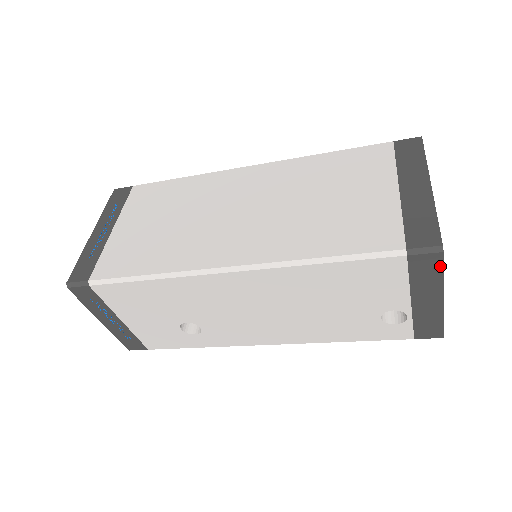
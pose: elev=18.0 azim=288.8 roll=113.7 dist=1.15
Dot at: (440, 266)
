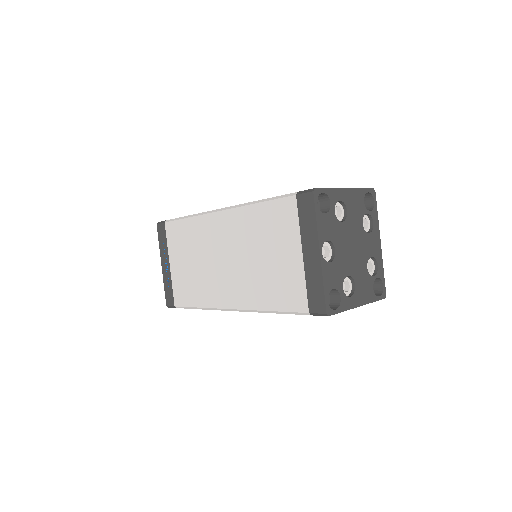
Dot at: (336, 313)
